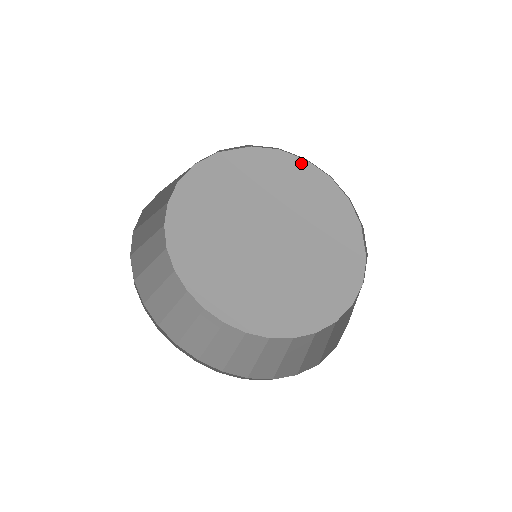
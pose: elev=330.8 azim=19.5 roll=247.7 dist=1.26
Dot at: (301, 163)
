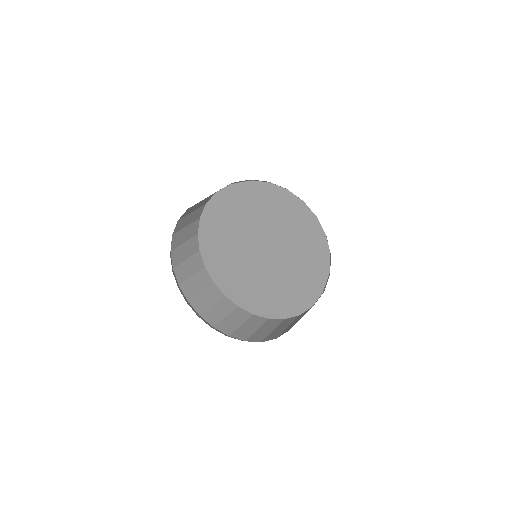
Dot at: (322, 239)
